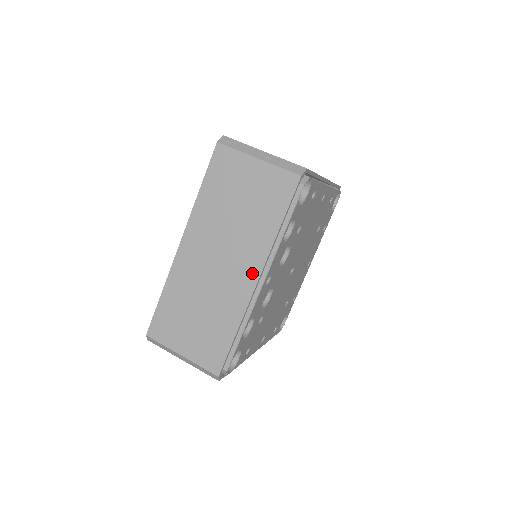
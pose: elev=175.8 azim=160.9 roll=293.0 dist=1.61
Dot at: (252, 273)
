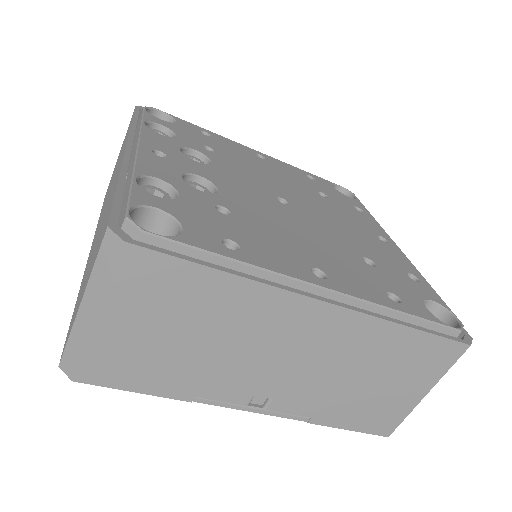
Dot at: occluded
